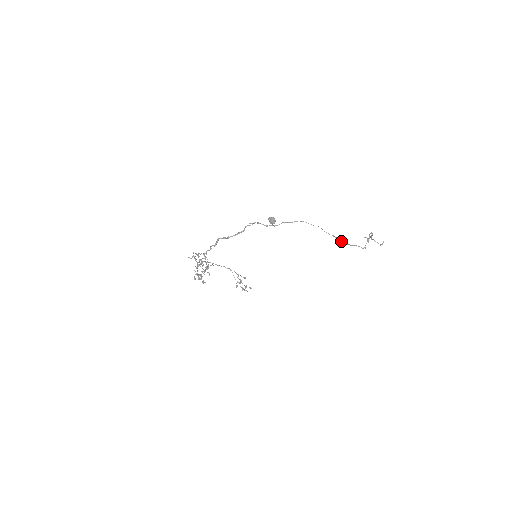
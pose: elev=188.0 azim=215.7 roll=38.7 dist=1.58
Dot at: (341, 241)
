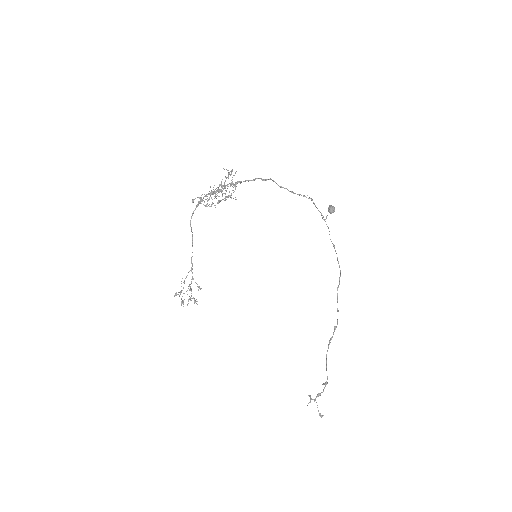
Dot at: occluded
